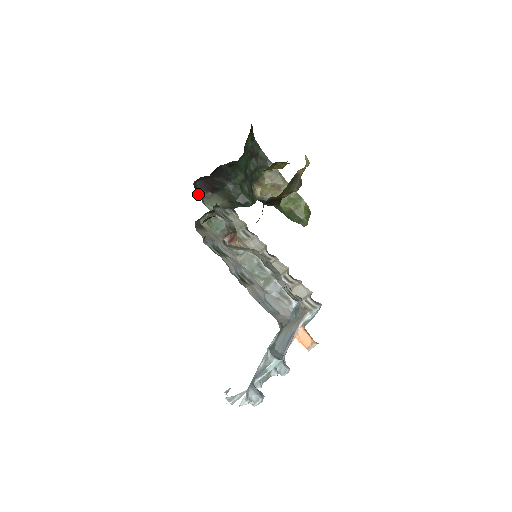
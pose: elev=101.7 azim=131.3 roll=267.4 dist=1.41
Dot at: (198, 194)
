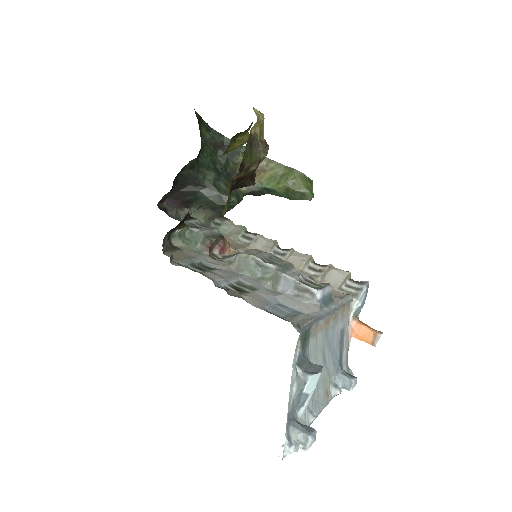
Dot at: (171, 216)
